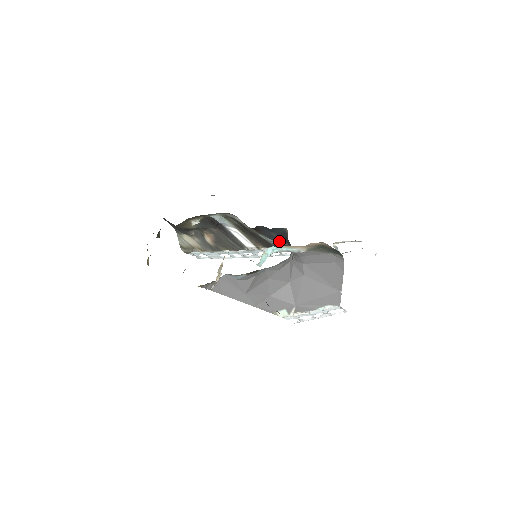
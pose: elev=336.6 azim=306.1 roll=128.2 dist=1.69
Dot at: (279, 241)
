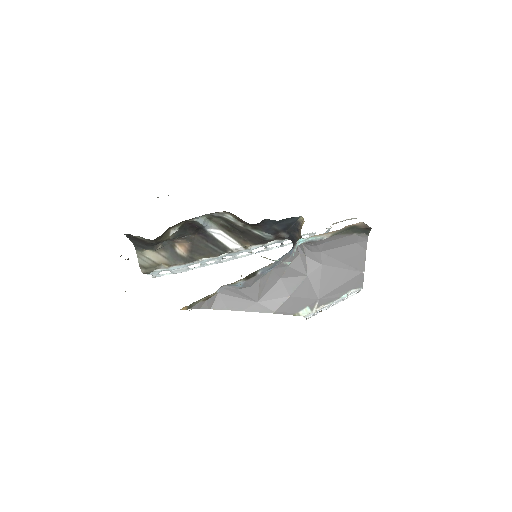
Dot at: (278, 234)
